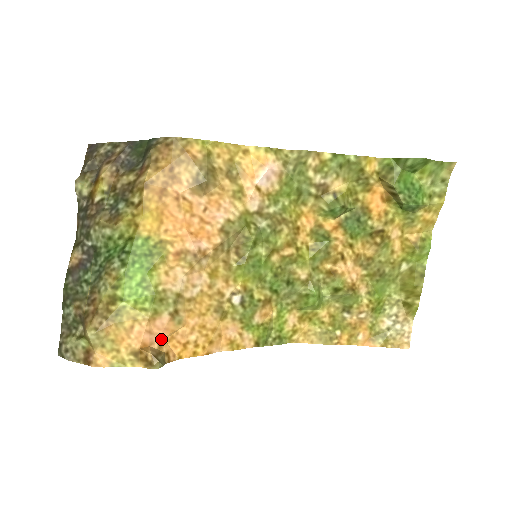
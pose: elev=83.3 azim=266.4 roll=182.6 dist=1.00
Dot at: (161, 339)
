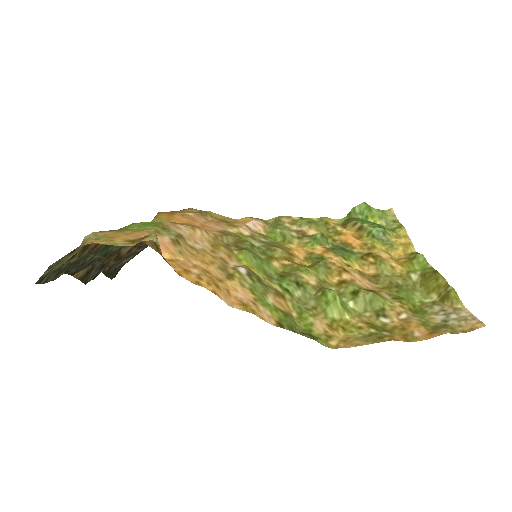
Dot at: occluded
